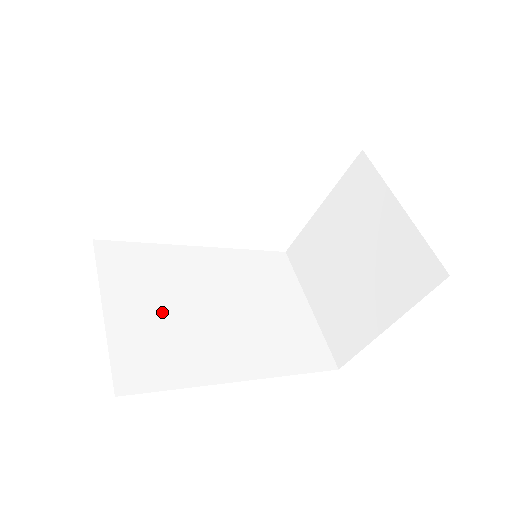
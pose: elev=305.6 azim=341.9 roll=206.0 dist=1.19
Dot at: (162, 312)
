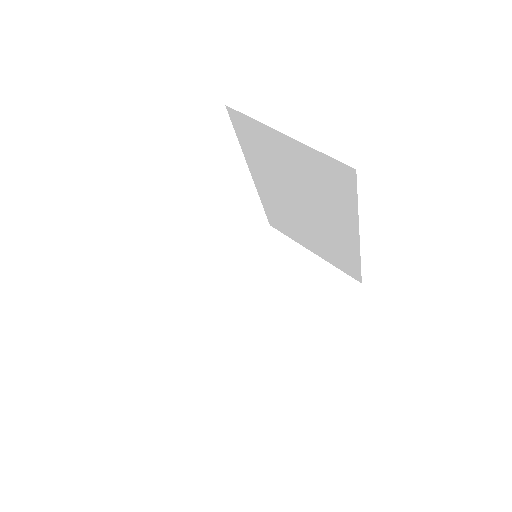
Dot at: occluded
